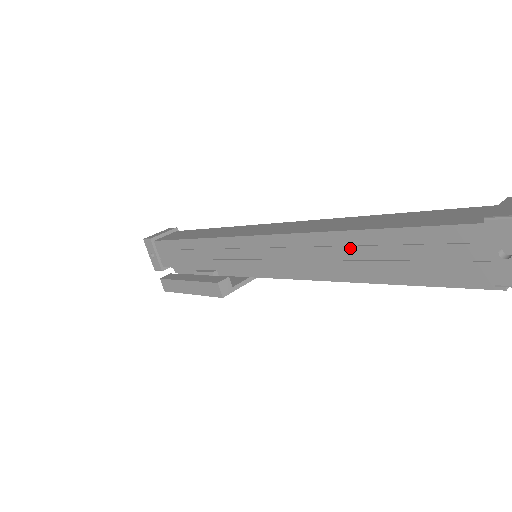
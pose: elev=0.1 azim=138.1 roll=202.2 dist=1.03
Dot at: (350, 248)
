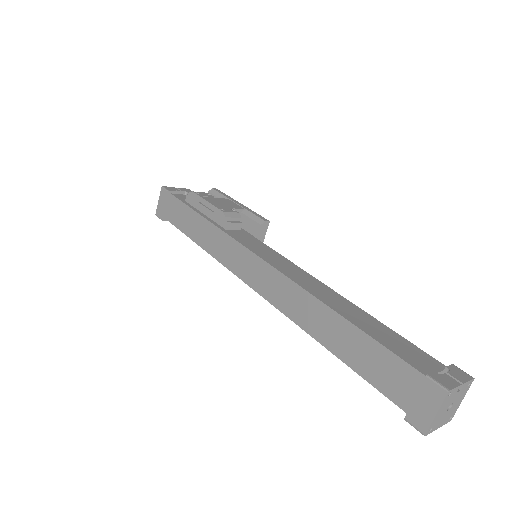
Dot at: occluded
